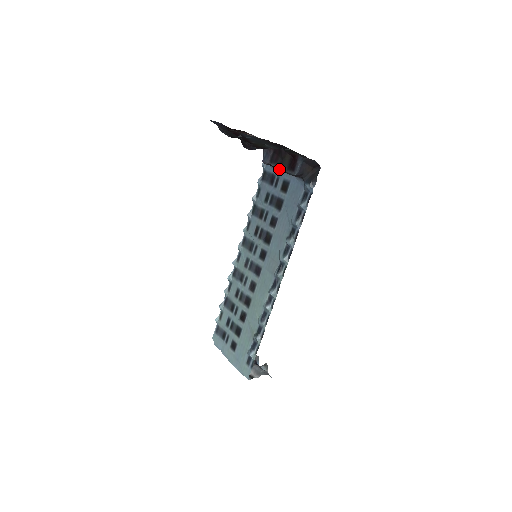
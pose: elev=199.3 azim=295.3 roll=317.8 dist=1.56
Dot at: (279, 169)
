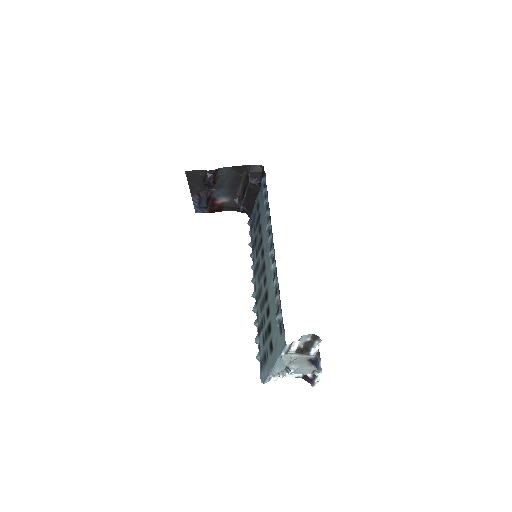
Dot at: (247, 199)
